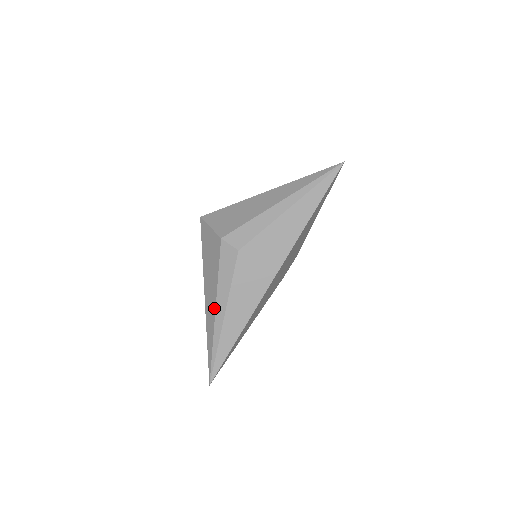
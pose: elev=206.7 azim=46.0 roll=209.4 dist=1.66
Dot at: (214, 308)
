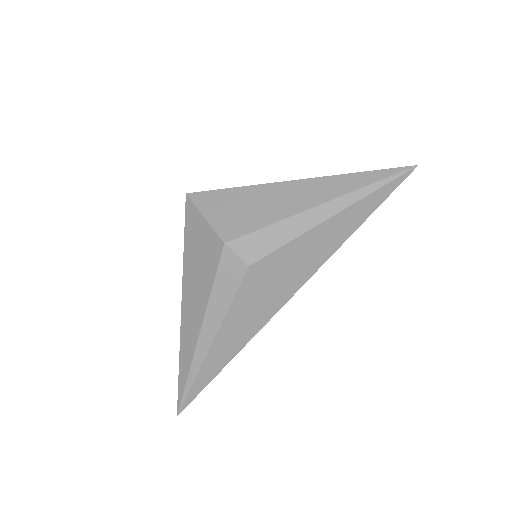
Dot at: (198, 330)
